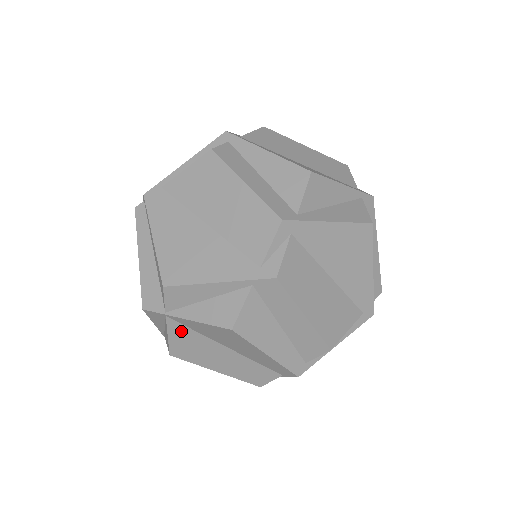
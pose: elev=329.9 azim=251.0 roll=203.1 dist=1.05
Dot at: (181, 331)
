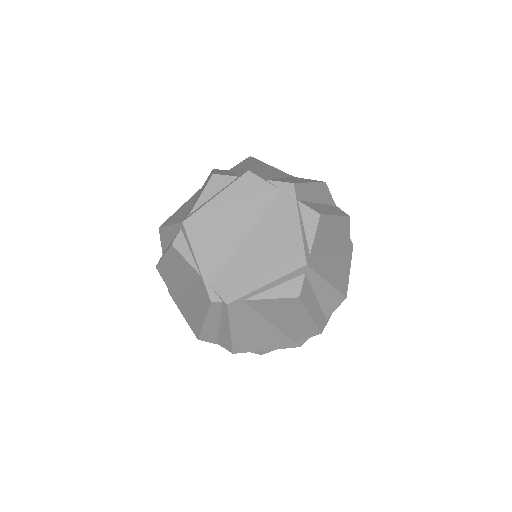
Dot at: occluded
